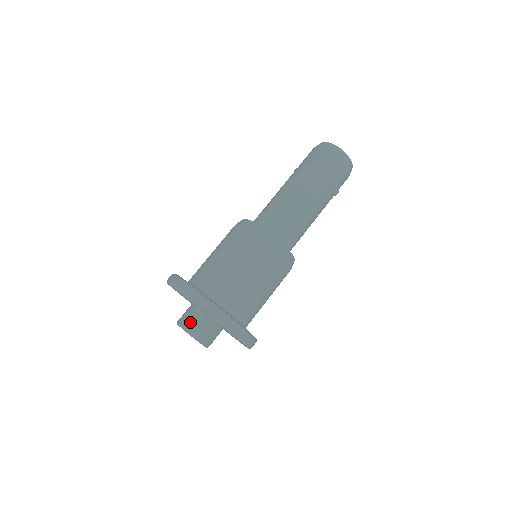
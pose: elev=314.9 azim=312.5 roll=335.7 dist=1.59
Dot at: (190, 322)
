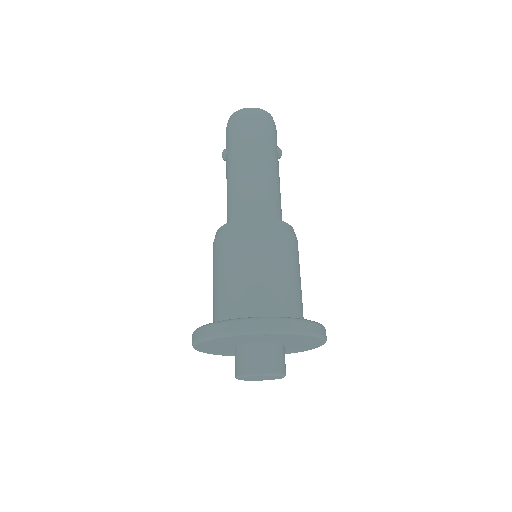
Dot at: (260, 362)
